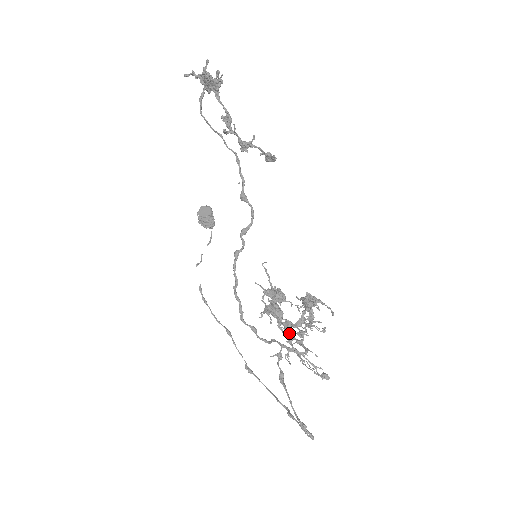
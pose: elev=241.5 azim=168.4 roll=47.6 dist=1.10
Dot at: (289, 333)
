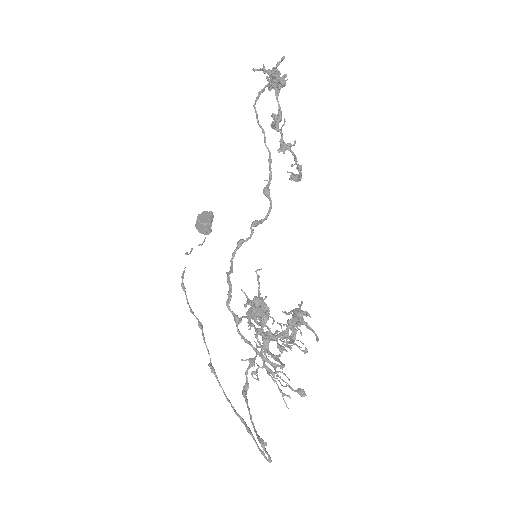
Dot at: (265, 346)
